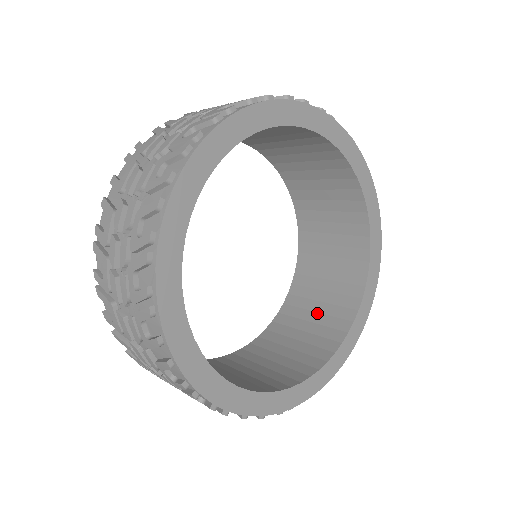
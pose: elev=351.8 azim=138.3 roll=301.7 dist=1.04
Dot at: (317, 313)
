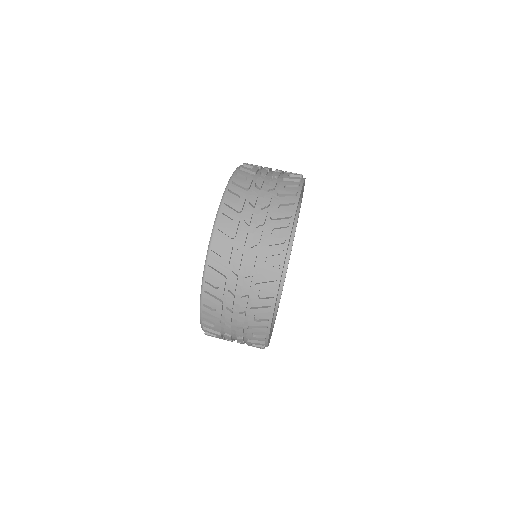
Dot at: occluded
